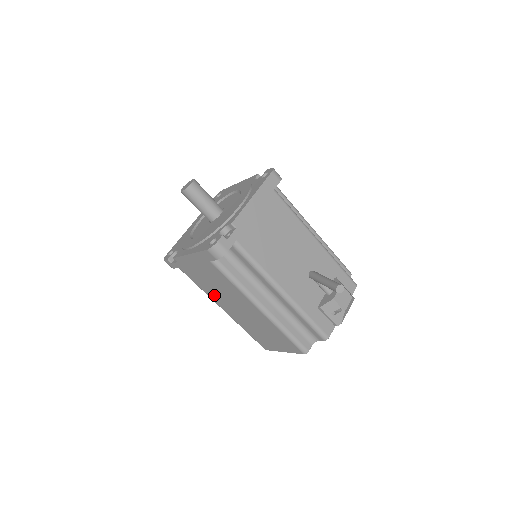
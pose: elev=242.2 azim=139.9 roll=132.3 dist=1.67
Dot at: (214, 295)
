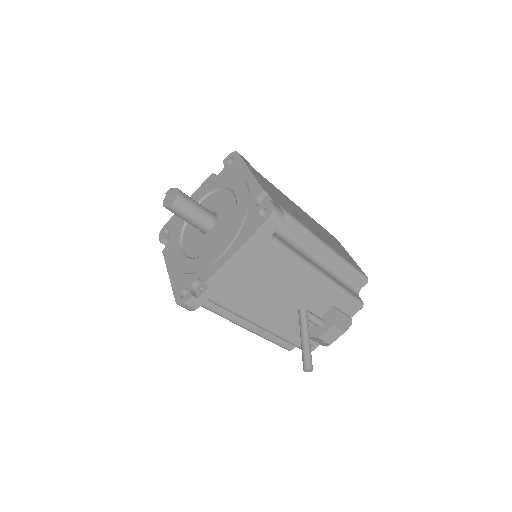
Dot at: occluded
